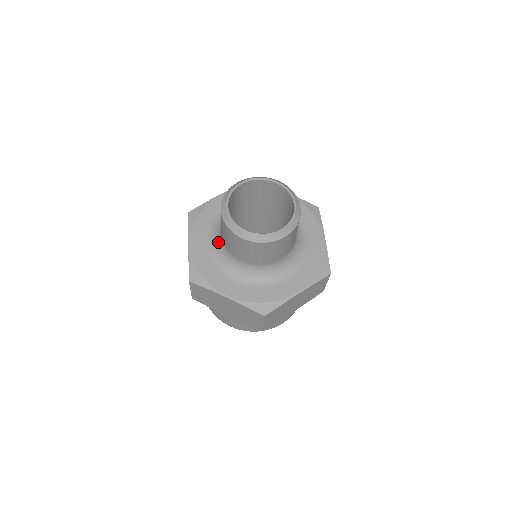
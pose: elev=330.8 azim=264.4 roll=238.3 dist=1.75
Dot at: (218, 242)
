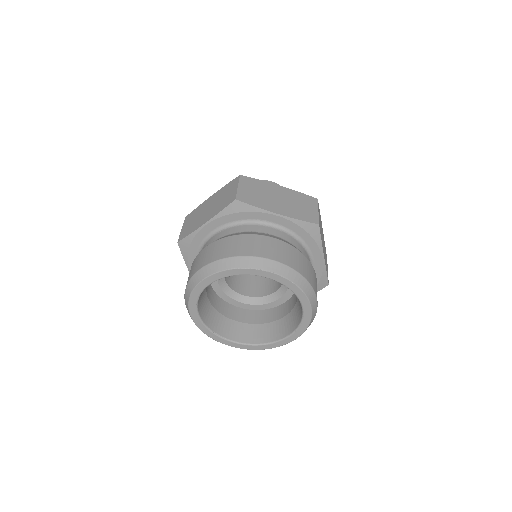
Dot at: occluded
